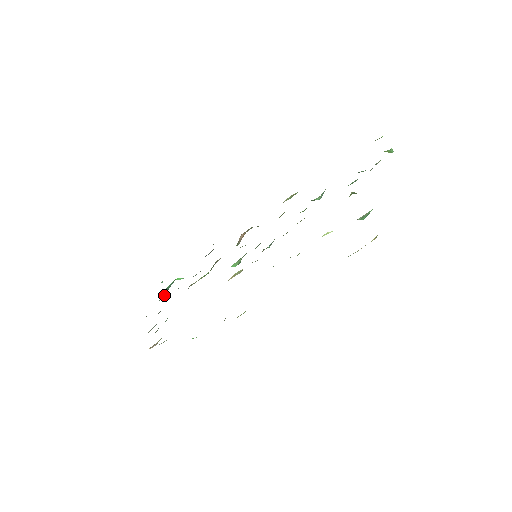
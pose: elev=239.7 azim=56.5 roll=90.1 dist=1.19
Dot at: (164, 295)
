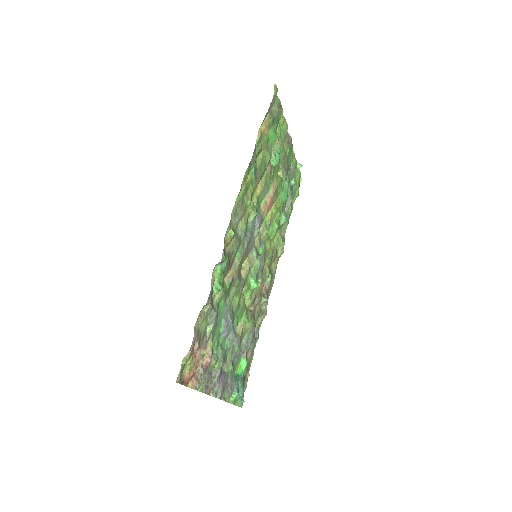
Dot at: (235, 381)
